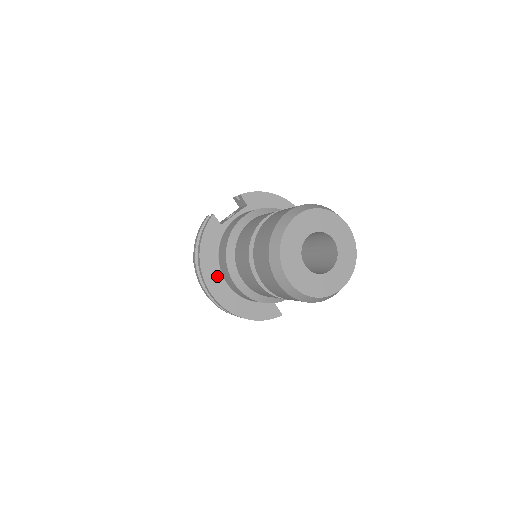
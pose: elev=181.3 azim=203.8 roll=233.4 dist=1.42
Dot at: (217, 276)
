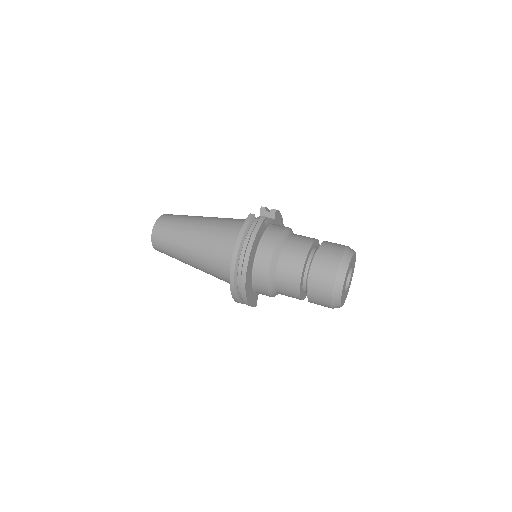
Dot at: (252, 264)
